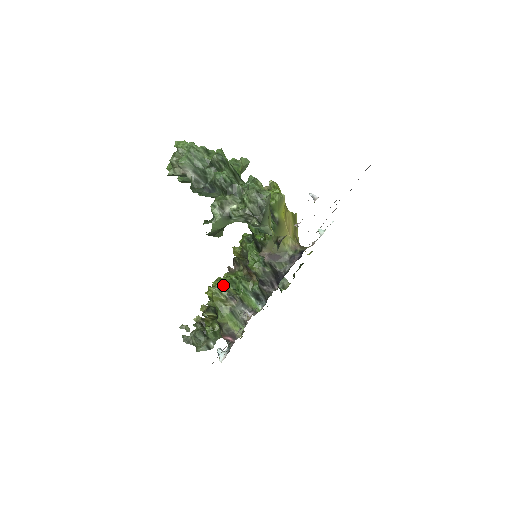
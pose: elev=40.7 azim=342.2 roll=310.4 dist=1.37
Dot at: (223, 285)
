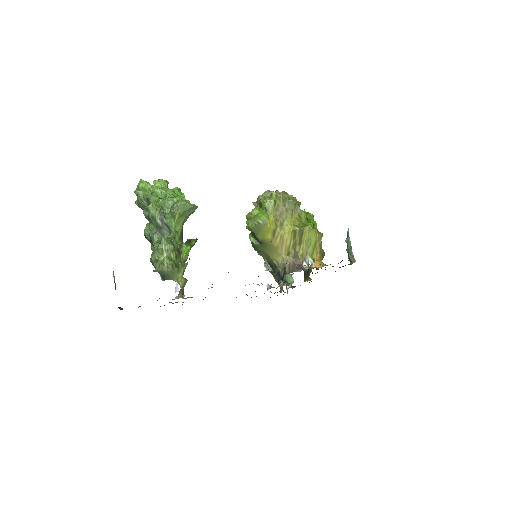
Dot at: occluded
